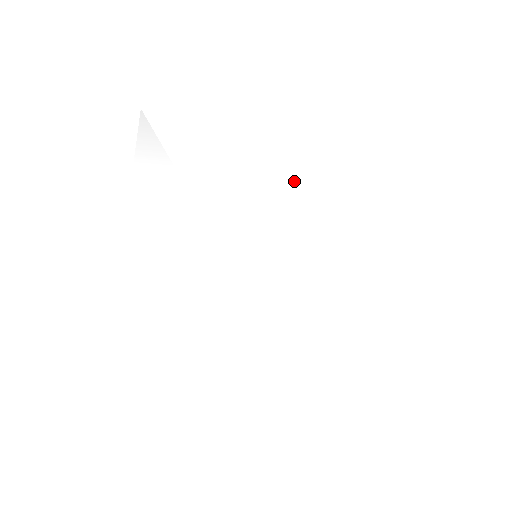
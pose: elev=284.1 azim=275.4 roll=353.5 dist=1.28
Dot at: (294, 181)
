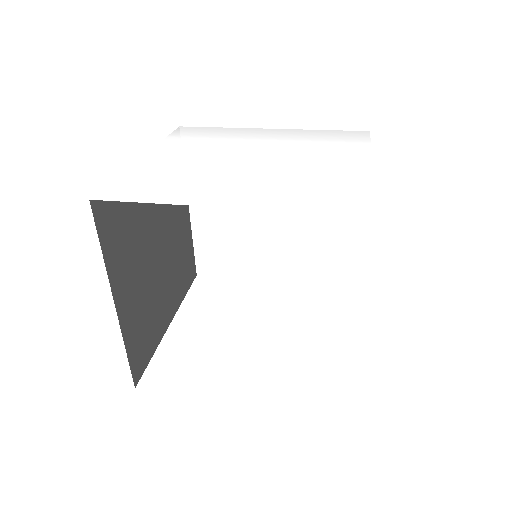
Dot at: (290, 144)
